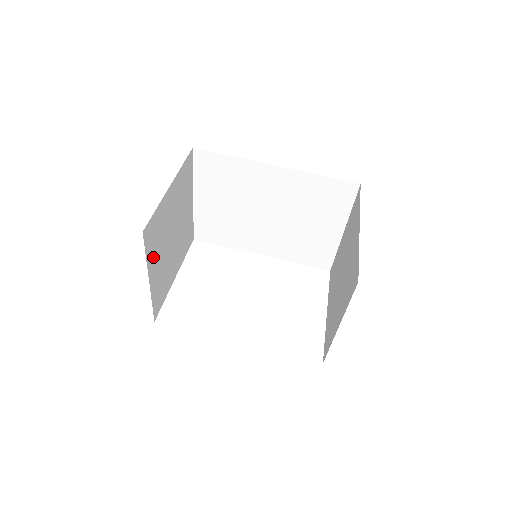
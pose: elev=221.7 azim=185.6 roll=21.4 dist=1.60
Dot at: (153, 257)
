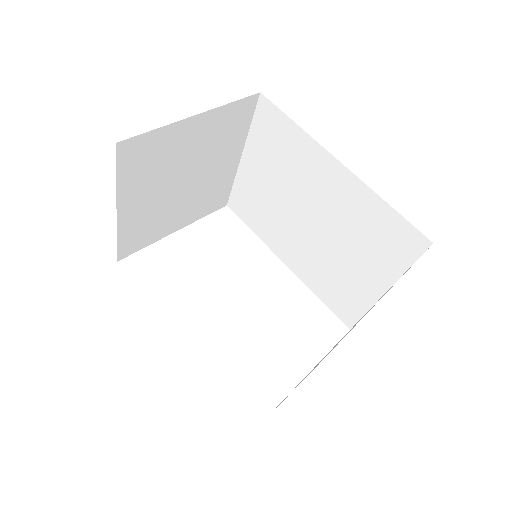
Dot at: (134, 186)
